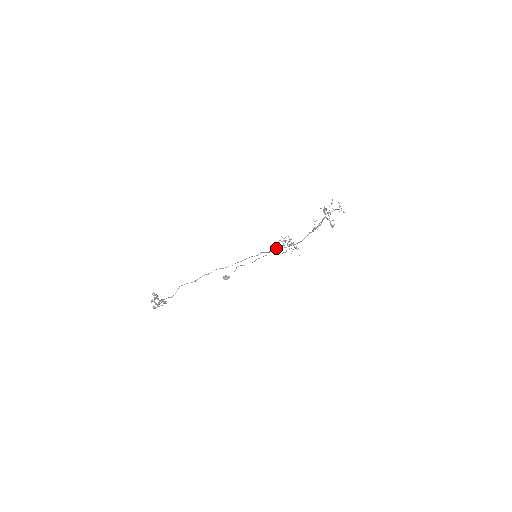
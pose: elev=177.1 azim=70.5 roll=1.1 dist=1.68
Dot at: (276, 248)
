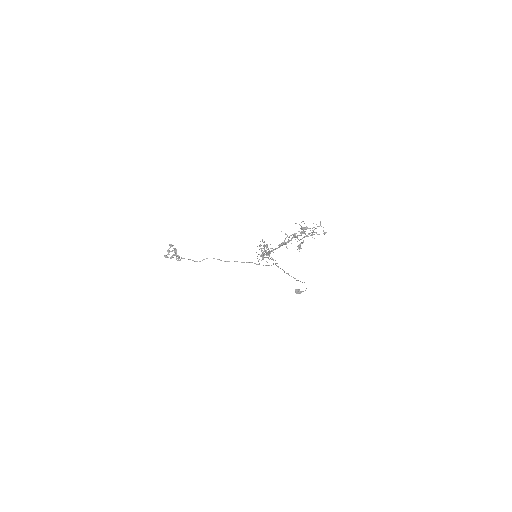
Dot at: (266, 254)
